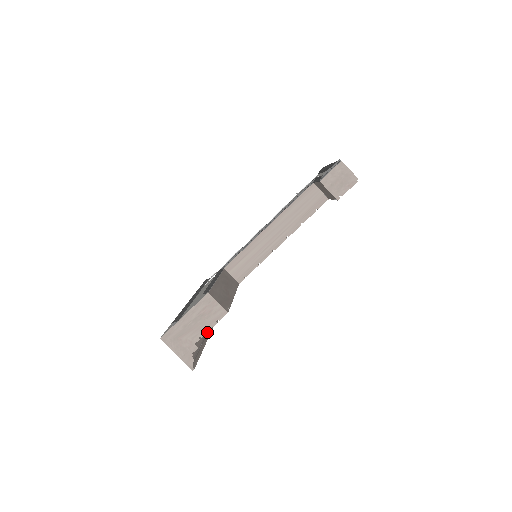
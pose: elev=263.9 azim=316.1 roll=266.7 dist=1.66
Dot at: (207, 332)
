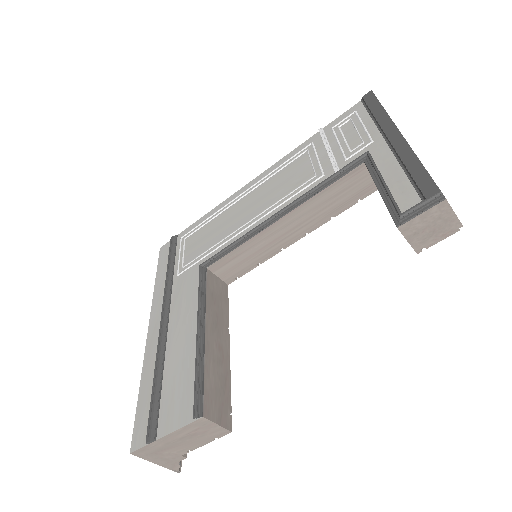
Dot at: occluded
